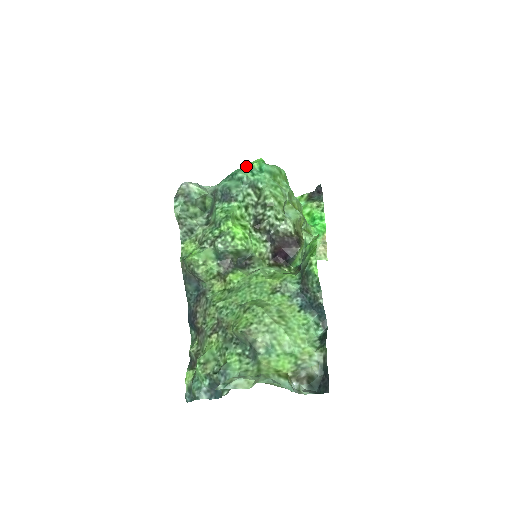
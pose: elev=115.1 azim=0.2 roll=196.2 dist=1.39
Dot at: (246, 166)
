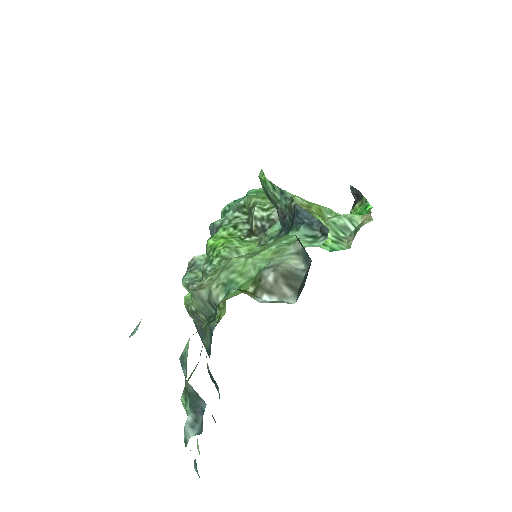
Dot at: occluded
